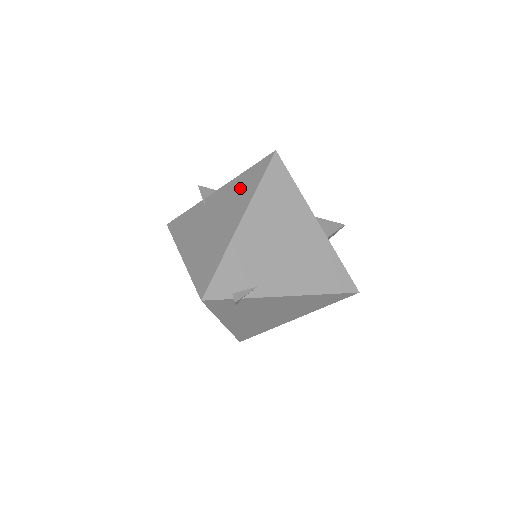
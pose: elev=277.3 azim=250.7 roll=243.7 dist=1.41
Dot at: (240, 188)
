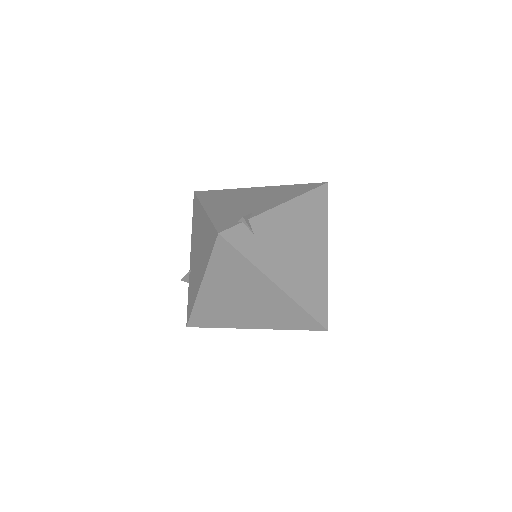
Dot at: (195, 223)
